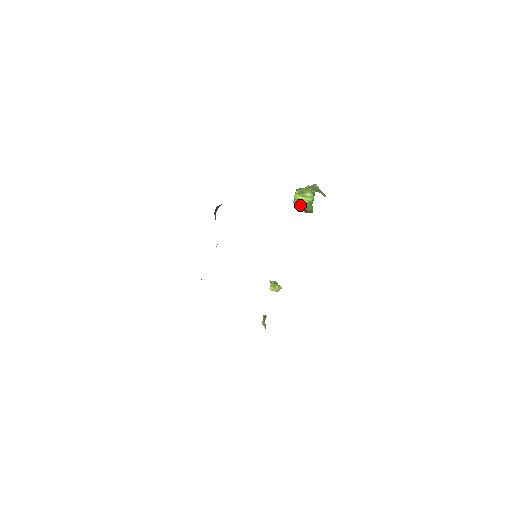
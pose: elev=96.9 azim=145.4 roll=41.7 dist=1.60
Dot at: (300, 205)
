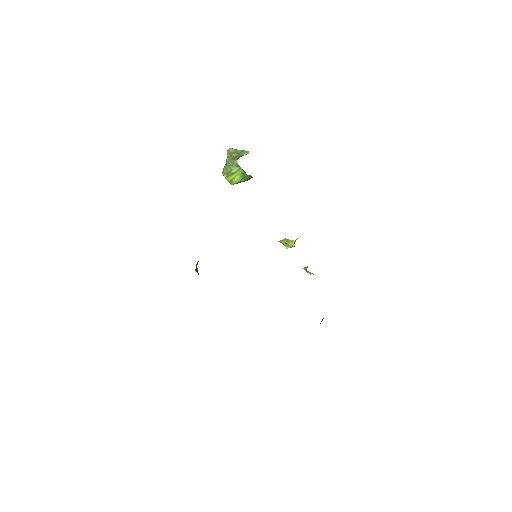
Dot at: (238, 182)
